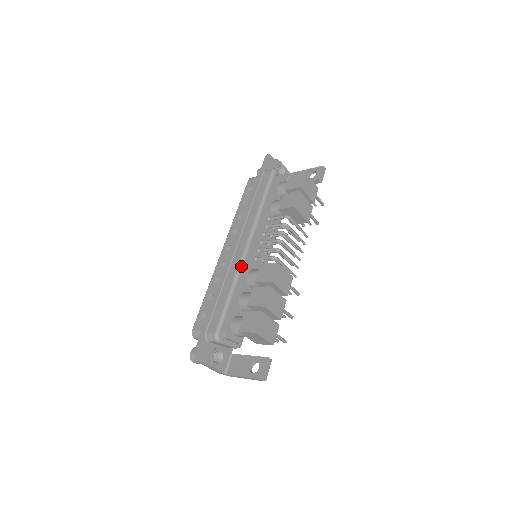
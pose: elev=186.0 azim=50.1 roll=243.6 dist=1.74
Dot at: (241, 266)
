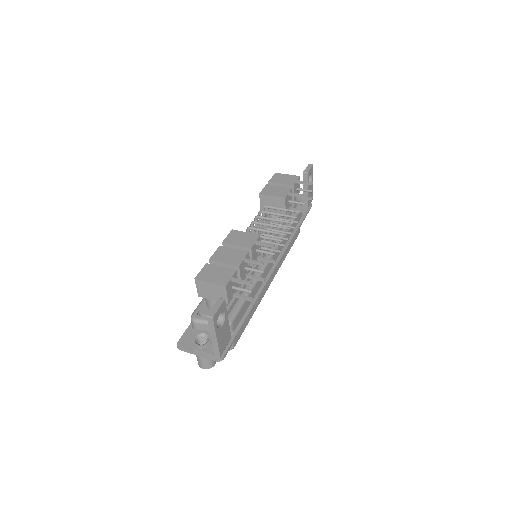
Dot at: occluded
